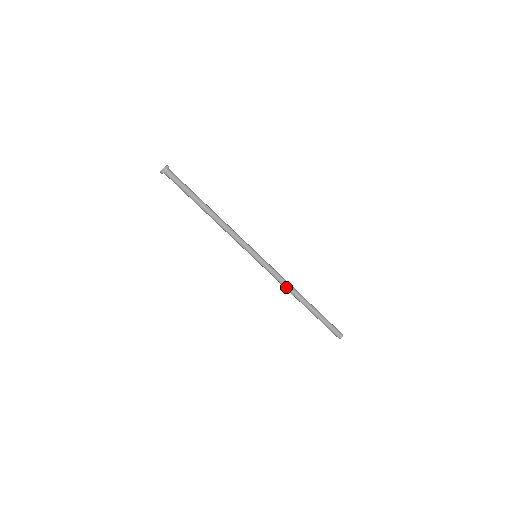
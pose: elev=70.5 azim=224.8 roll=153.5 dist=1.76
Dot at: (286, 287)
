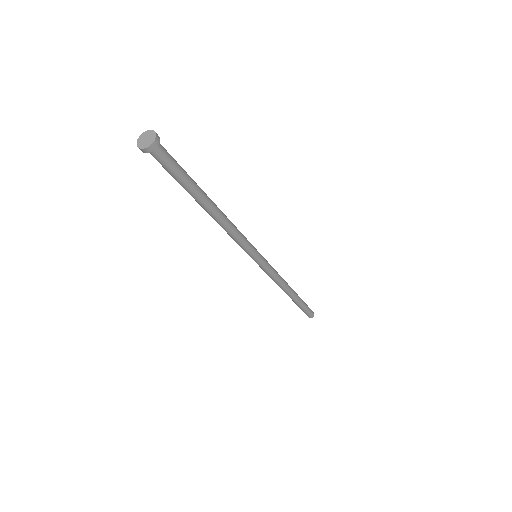
Dot at: (277, 284)
